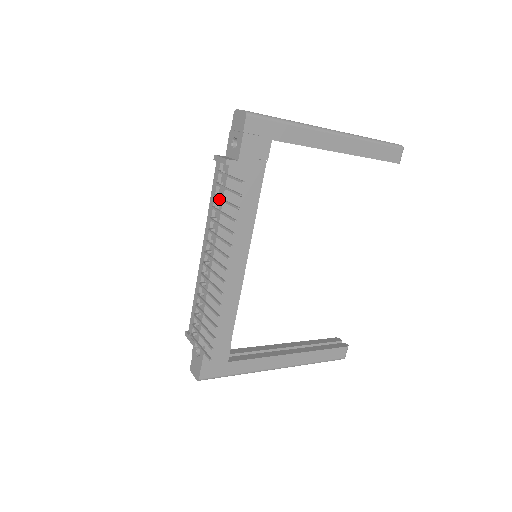
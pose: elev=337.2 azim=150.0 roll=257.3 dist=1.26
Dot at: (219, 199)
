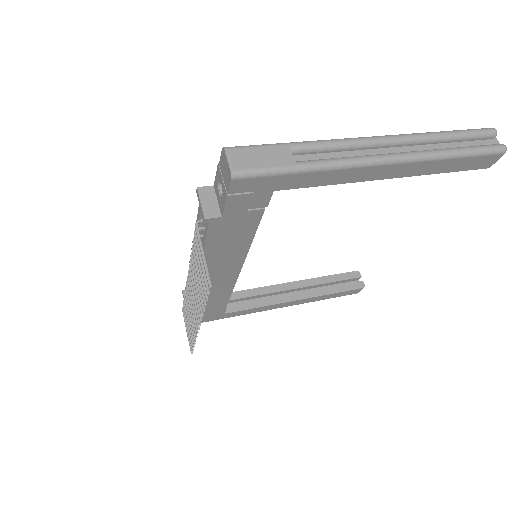
Dot at: occluded
